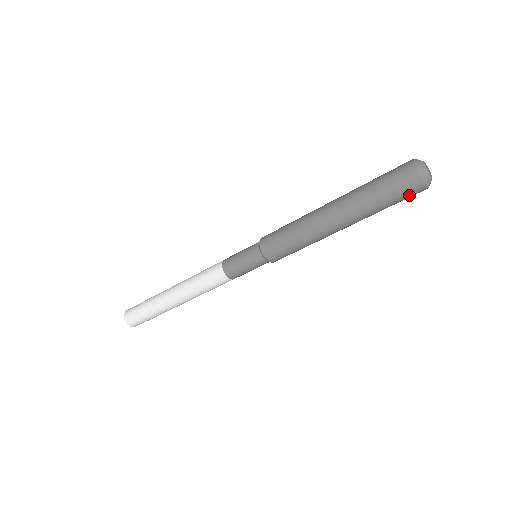
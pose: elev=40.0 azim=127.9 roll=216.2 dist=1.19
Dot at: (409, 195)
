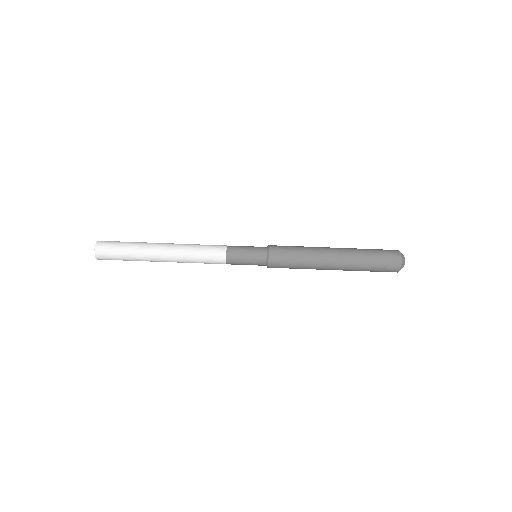
Dot at: (389, 258)
